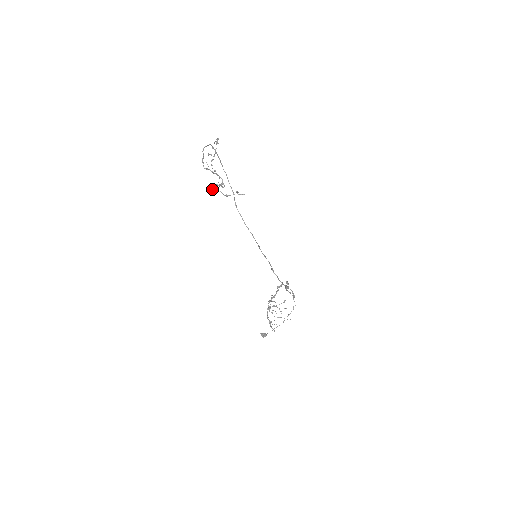
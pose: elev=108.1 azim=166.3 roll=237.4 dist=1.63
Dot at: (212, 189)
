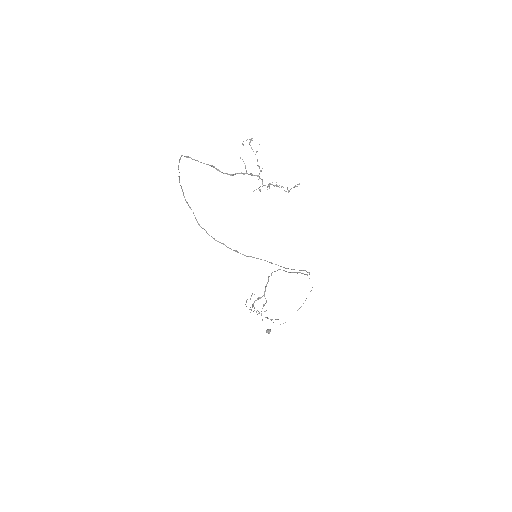
Dot at: (260, 191)
